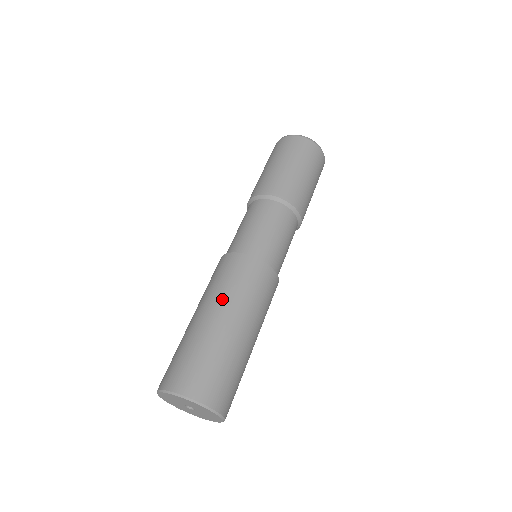
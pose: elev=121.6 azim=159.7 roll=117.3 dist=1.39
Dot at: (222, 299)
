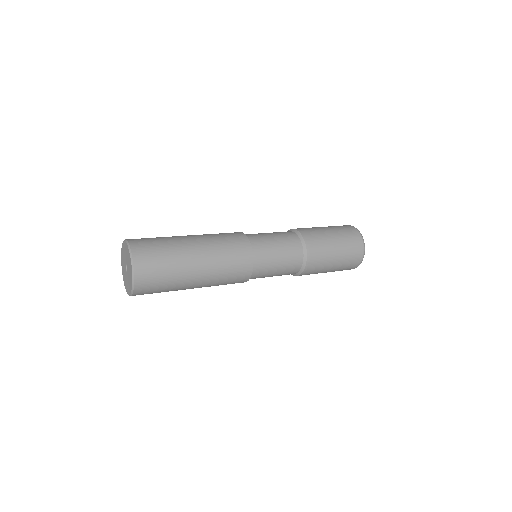
Dot at: (209, 242)
